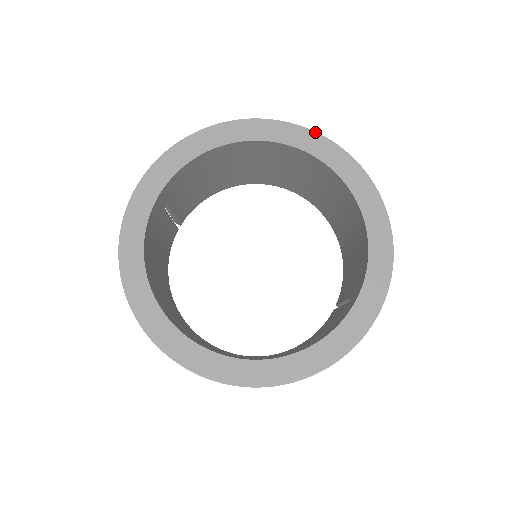
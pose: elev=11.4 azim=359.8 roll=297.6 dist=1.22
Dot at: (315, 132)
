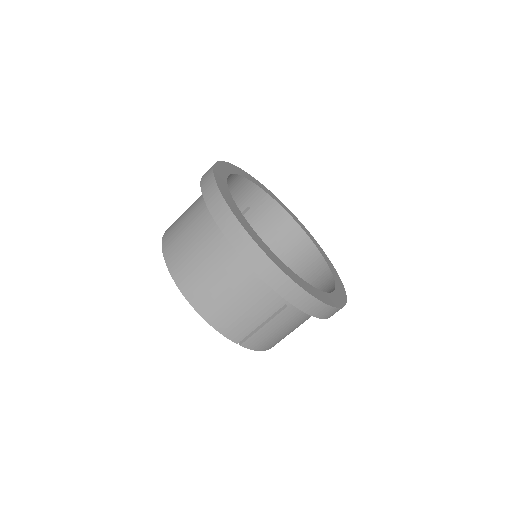
Dot at: occluded
